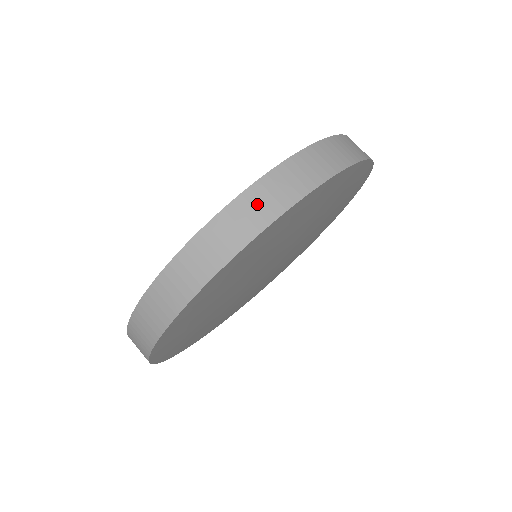
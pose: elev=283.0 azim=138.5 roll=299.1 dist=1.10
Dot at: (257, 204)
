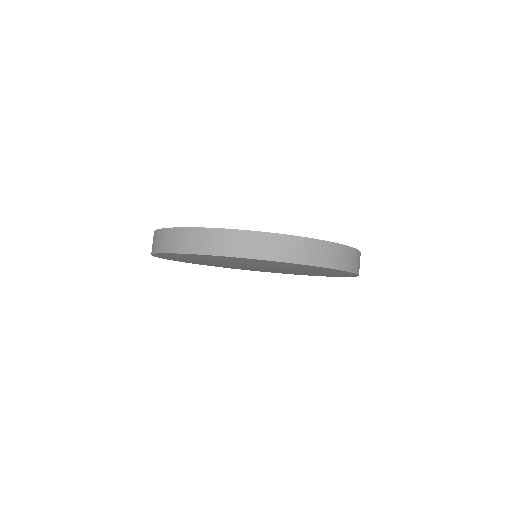
Dot at: (349, 257)
